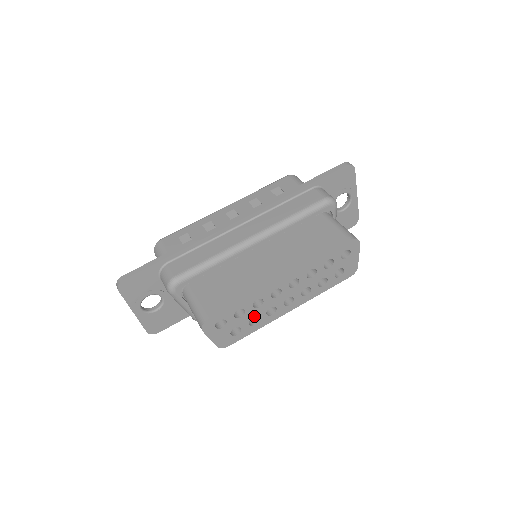
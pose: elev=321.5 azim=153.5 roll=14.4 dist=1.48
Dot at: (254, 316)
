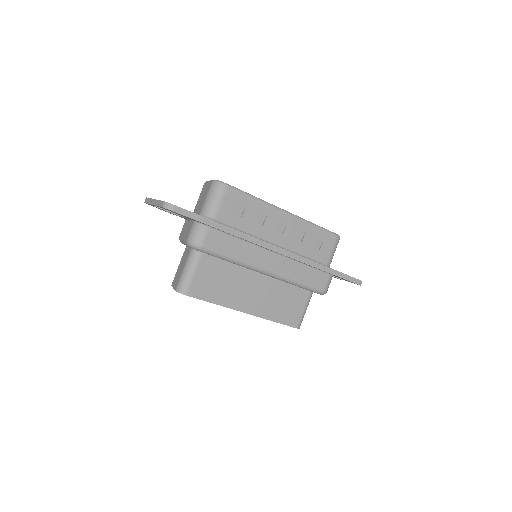
Dot at: occluded
